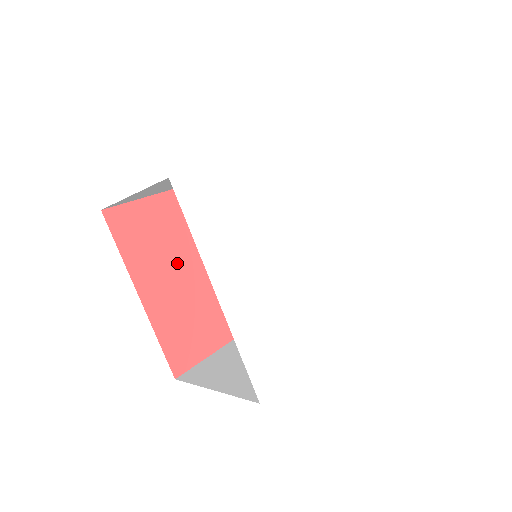
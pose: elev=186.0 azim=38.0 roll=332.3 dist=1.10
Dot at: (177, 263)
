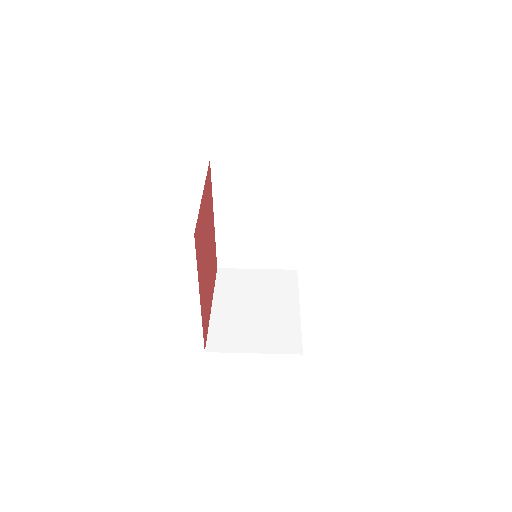
Dot at: (208, 288)
